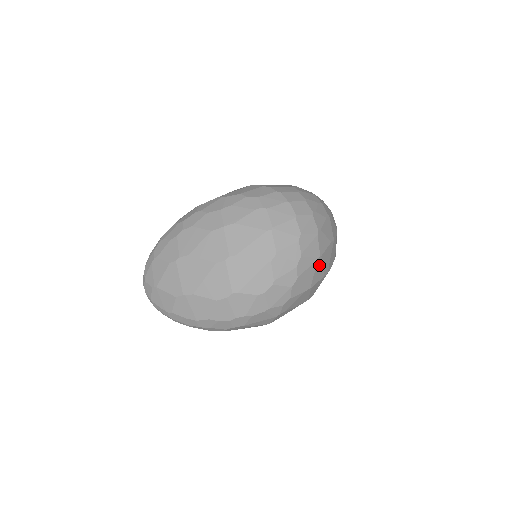
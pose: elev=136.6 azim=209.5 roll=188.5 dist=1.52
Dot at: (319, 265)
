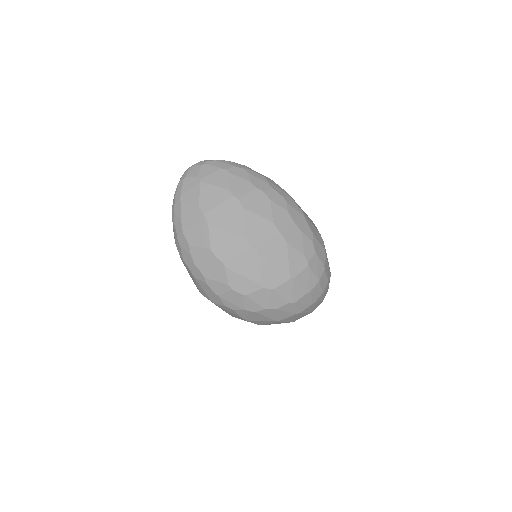
Dot at: (270, 321)
